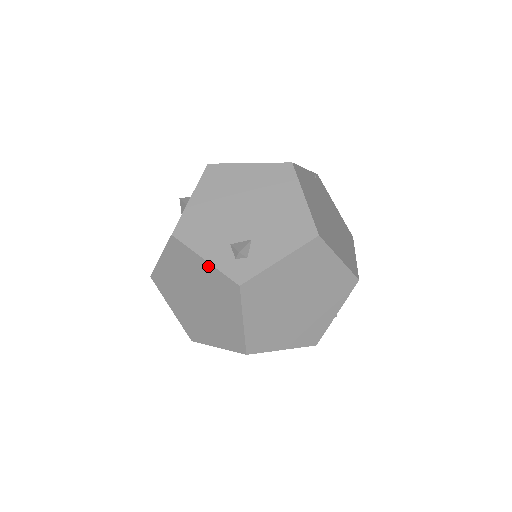
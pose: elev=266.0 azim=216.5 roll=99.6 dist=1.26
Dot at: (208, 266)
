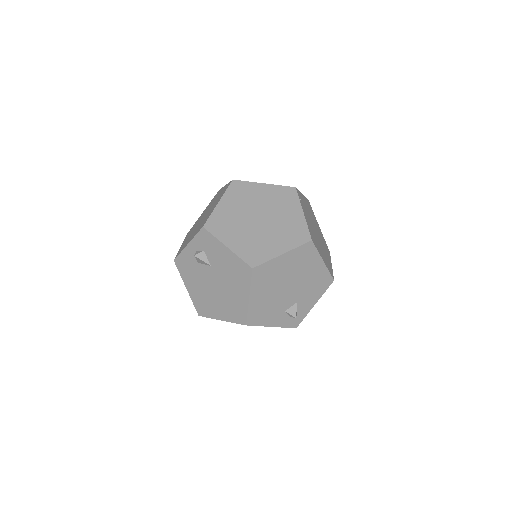
Dot at: occluded
